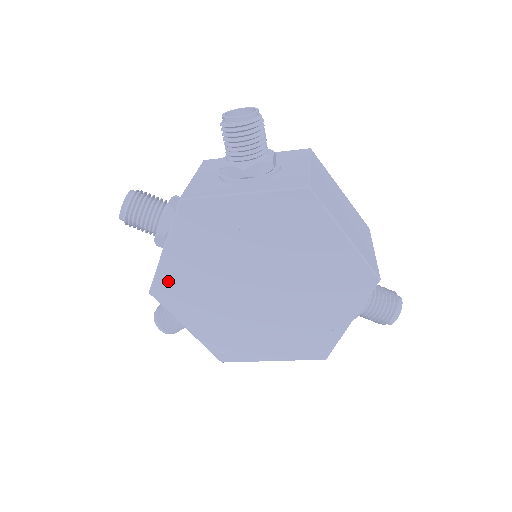
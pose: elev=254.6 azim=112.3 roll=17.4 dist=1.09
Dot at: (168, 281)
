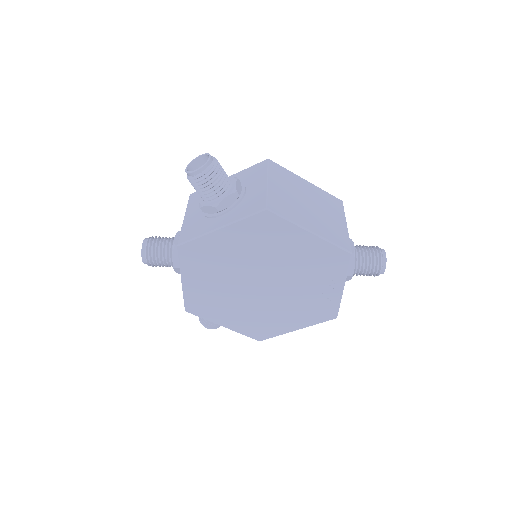
Dot at: (195, 300)
